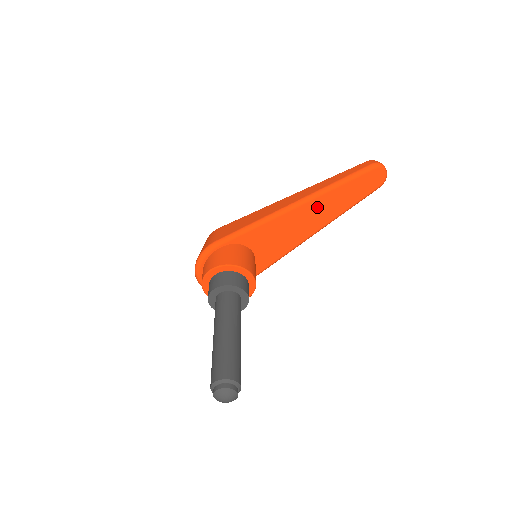
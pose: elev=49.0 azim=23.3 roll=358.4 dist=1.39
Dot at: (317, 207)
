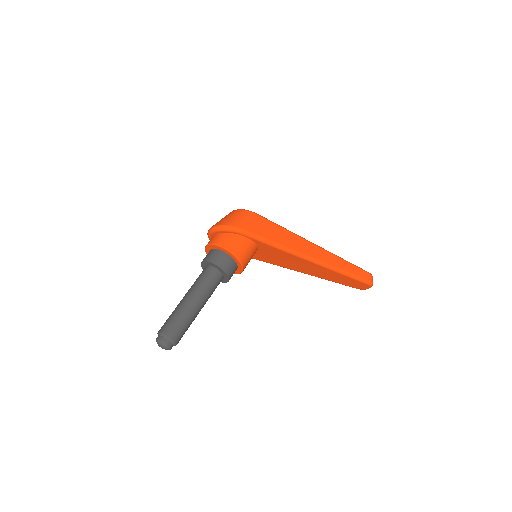
Dot at: (317, 268)
